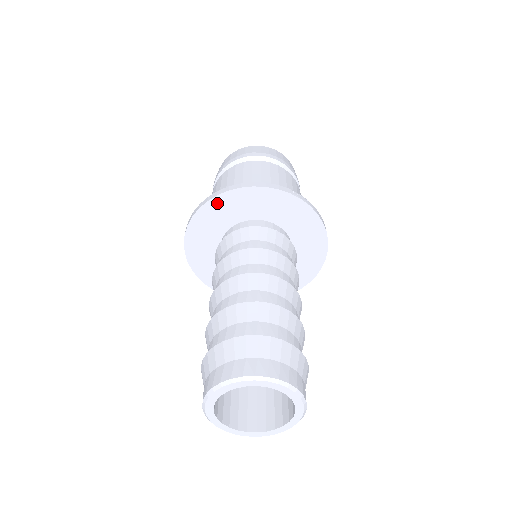
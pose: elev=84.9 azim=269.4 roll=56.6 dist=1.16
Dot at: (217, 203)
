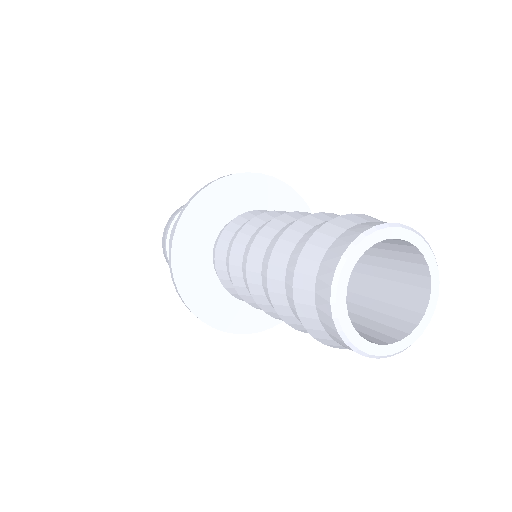
Dot at: (179, 258)
